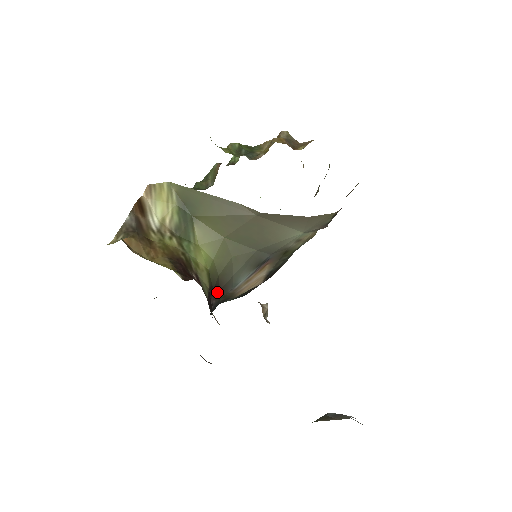
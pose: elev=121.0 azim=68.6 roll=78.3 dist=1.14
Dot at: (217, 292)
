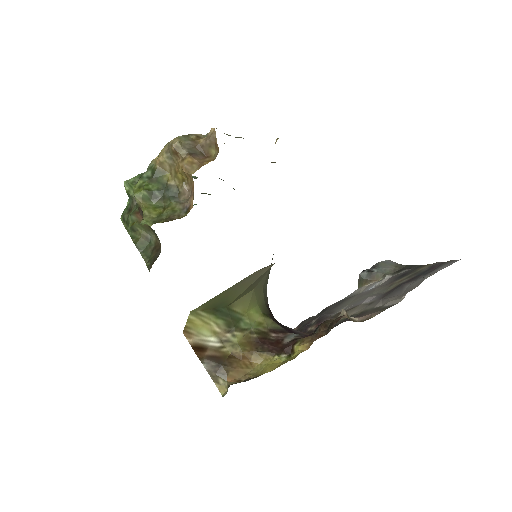
Dot at: (269, 310)
